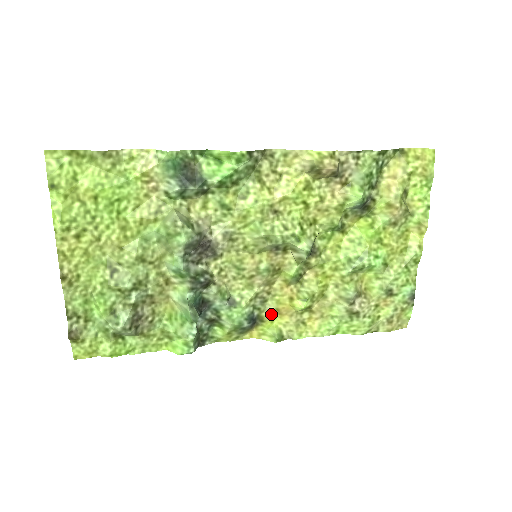
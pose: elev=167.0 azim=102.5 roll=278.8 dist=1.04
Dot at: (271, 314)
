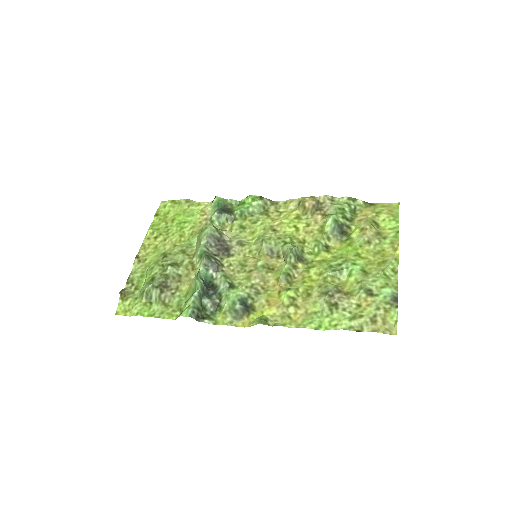
Dot at: (262, 305)
